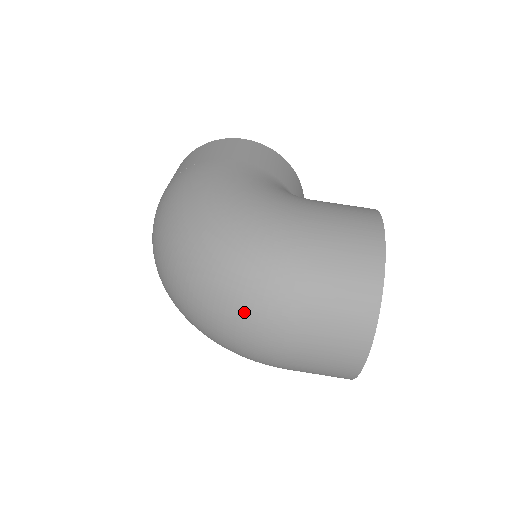
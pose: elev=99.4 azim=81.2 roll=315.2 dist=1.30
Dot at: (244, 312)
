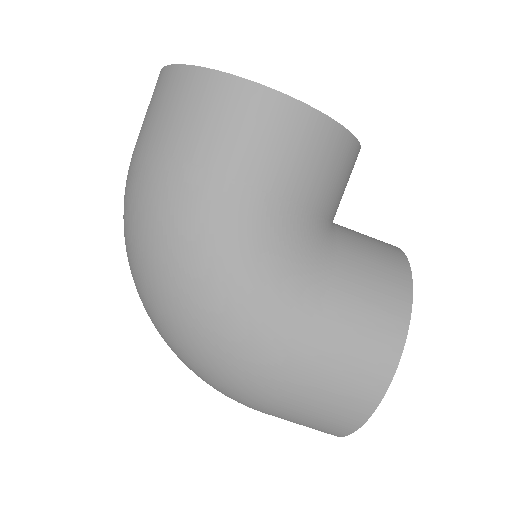
Dot at: occluded
